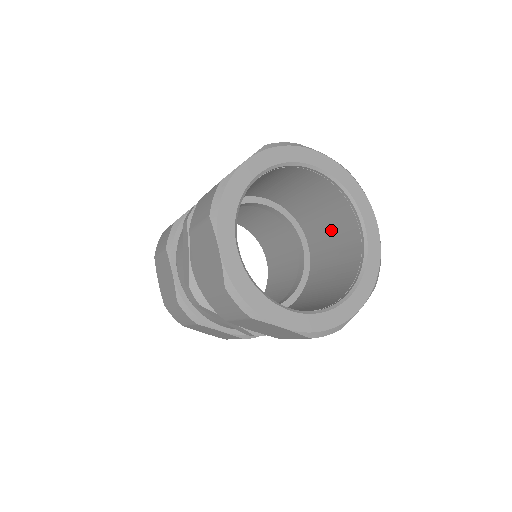
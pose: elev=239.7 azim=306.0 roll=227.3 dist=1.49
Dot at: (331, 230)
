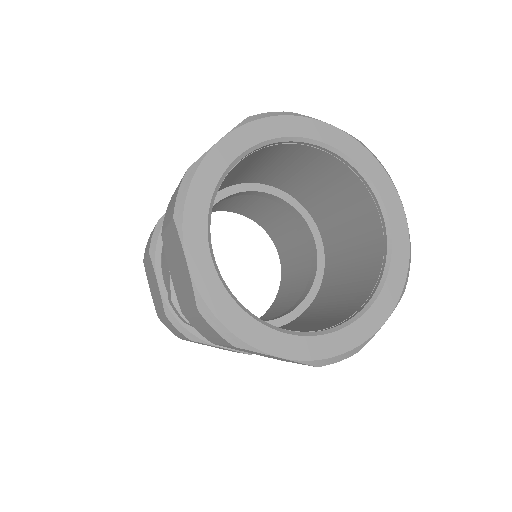
Dot at: (340, 298)
